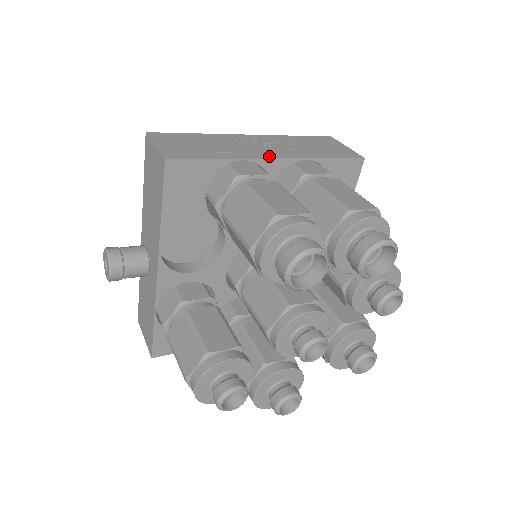
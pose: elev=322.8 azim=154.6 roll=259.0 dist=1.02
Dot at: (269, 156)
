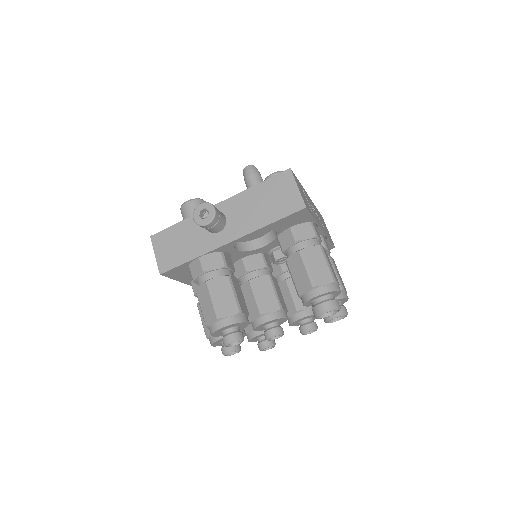
Dot at: occluded
